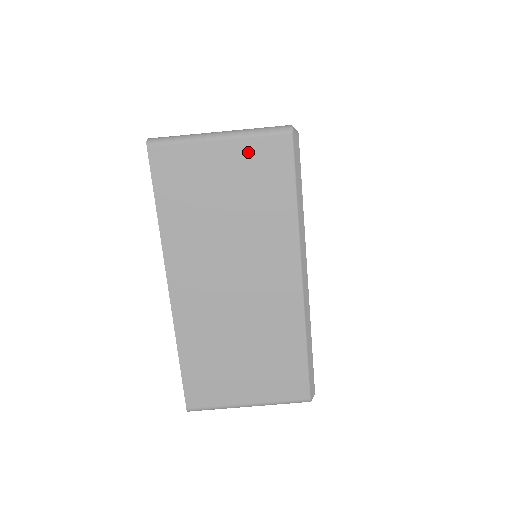
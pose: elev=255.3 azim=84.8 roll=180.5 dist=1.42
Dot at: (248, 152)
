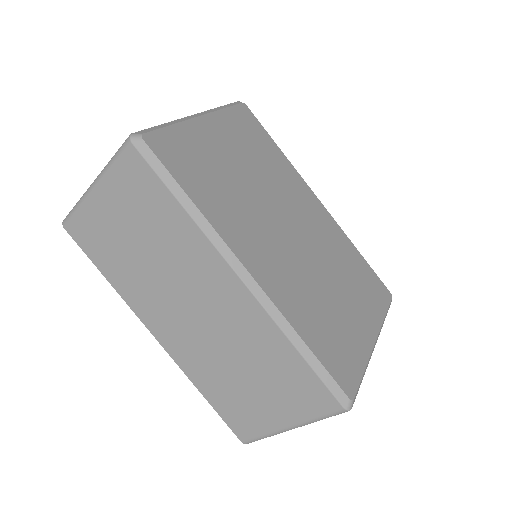
Dot at: (117, 185)
